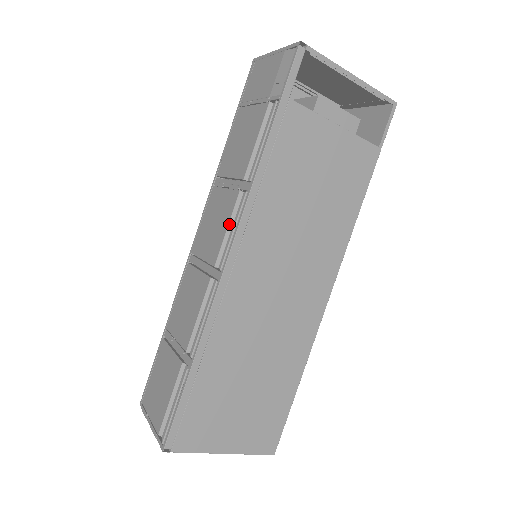
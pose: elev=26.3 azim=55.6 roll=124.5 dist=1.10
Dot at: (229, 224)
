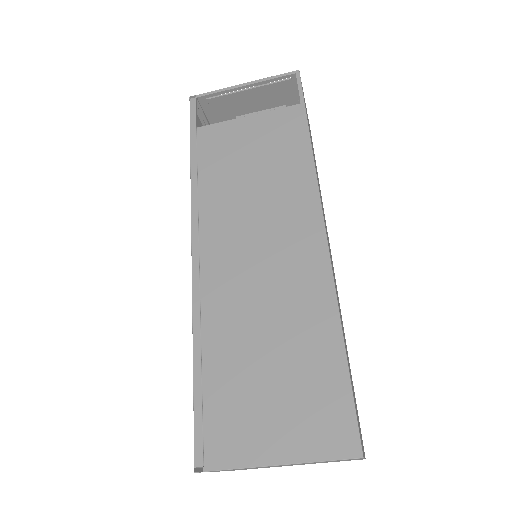
Dot at: occluded
